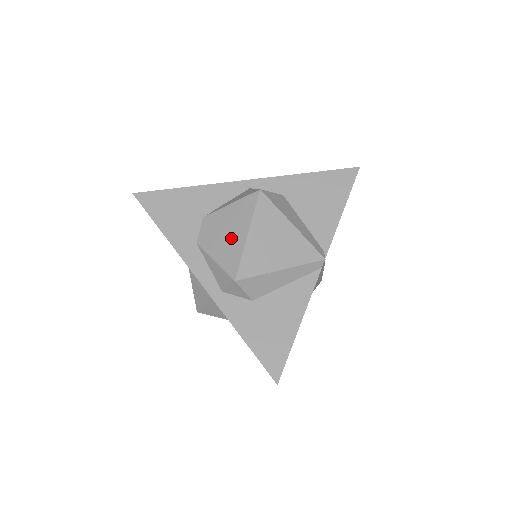
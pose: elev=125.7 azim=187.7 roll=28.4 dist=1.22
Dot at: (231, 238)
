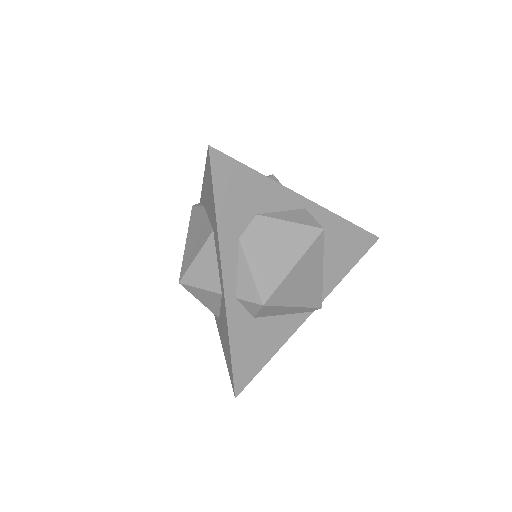
Dot at: (277, 259)
